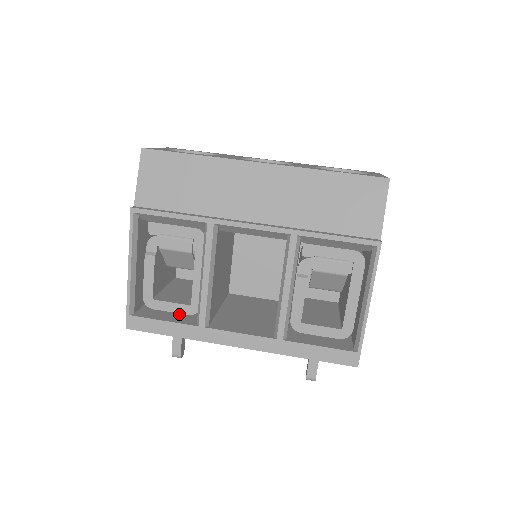
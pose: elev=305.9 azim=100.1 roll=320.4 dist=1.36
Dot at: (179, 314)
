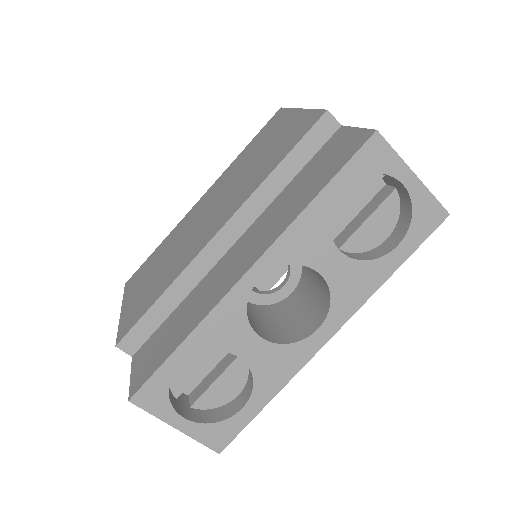
Dot at: occluded
